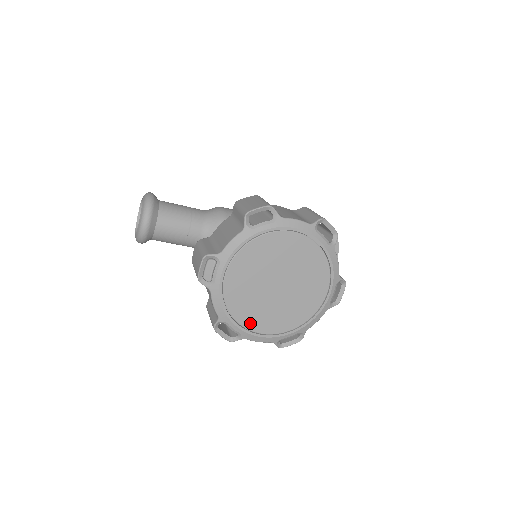
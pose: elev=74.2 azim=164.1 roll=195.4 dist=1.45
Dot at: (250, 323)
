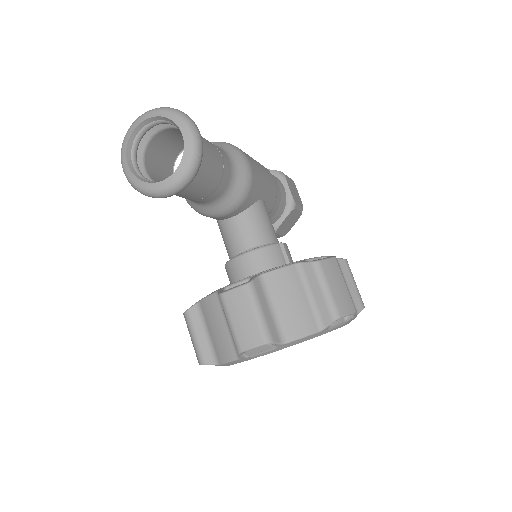
Dot at: occluded
